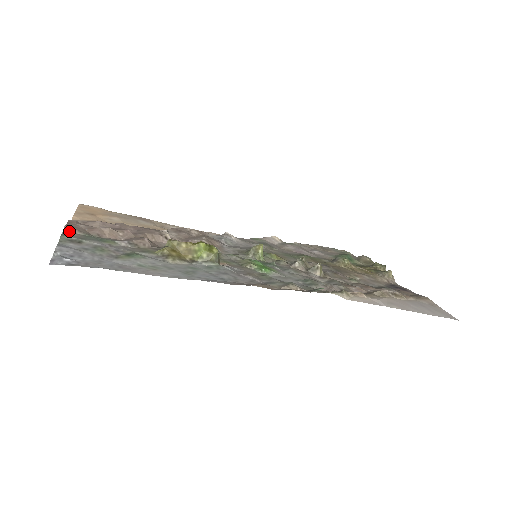
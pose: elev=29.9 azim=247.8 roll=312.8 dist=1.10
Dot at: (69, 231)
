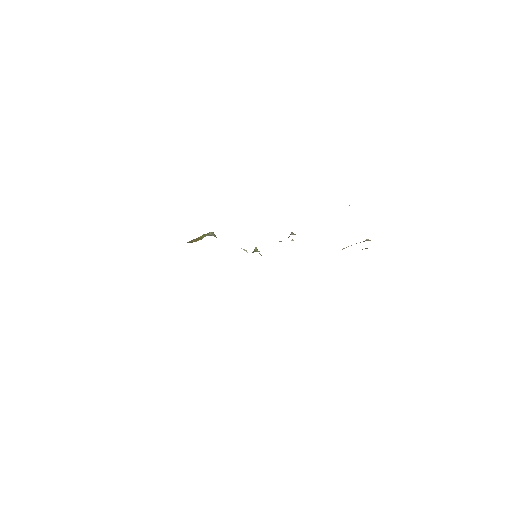
Dot at: occluded
